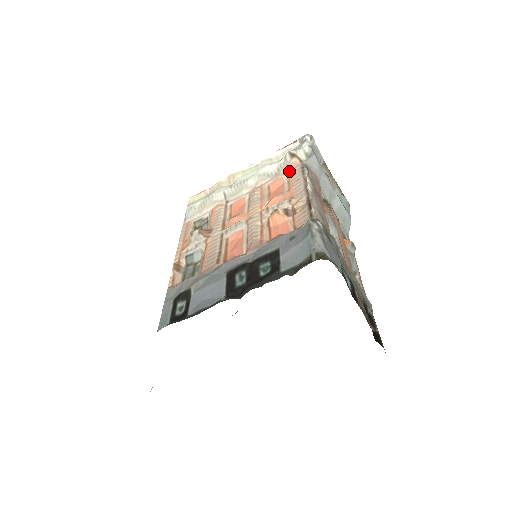
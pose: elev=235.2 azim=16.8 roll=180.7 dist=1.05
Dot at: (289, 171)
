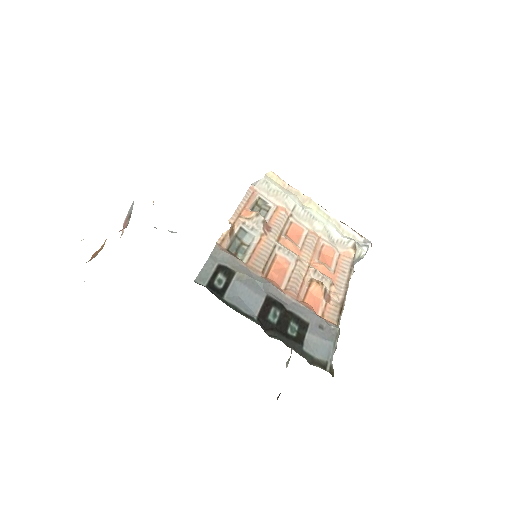
Dot at: (342, 253)
